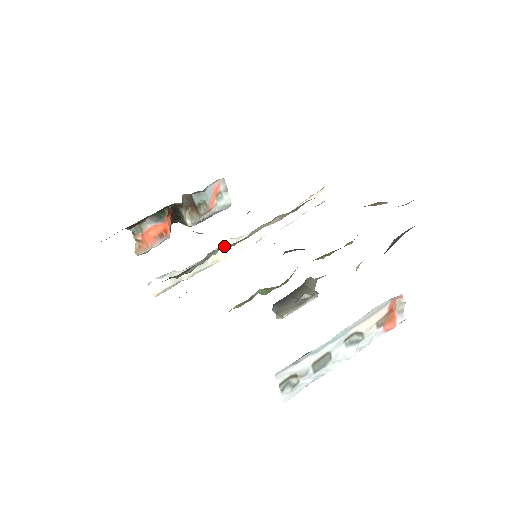
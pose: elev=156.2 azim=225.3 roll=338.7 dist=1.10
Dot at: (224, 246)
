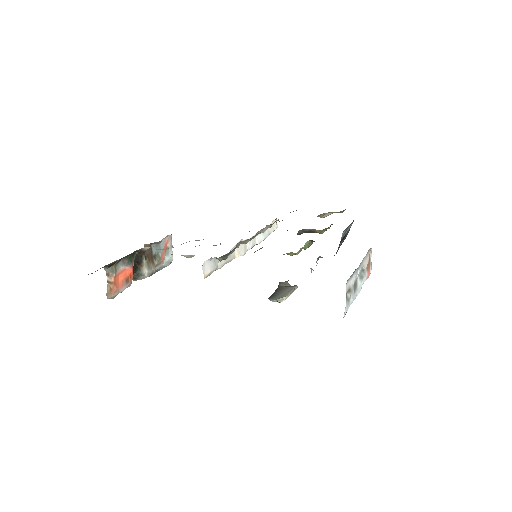
Dot at: occluded
